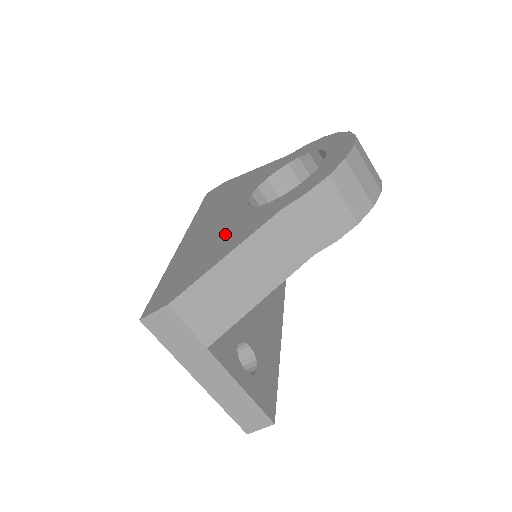
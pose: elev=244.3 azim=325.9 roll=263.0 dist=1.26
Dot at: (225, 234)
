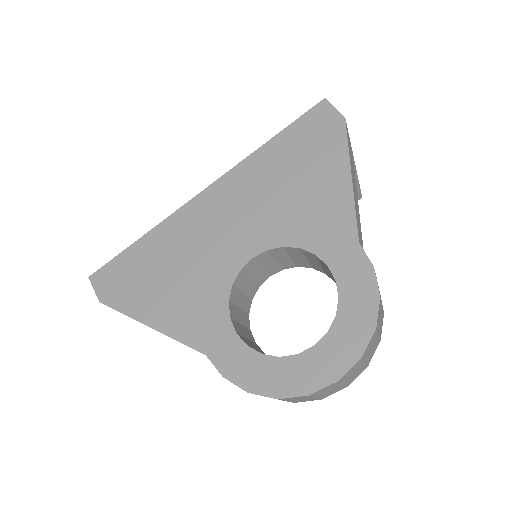
Dot at: (188, 284)
